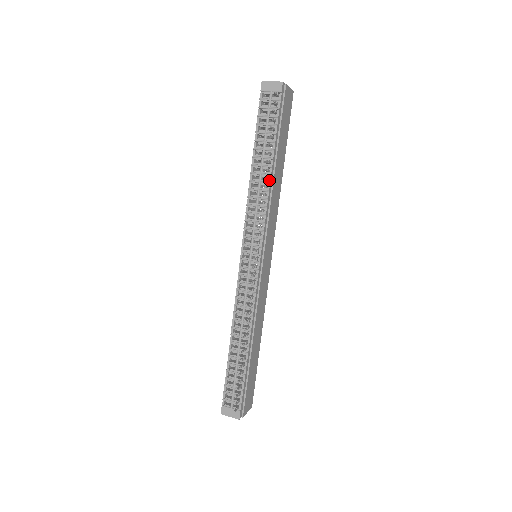
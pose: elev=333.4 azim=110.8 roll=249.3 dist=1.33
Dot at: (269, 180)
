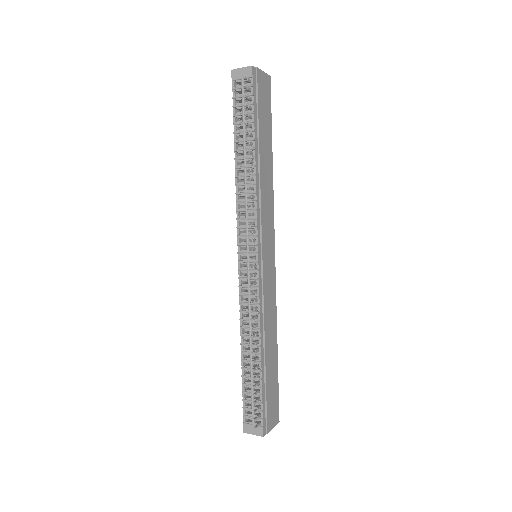
Dot at: (254, 172)
